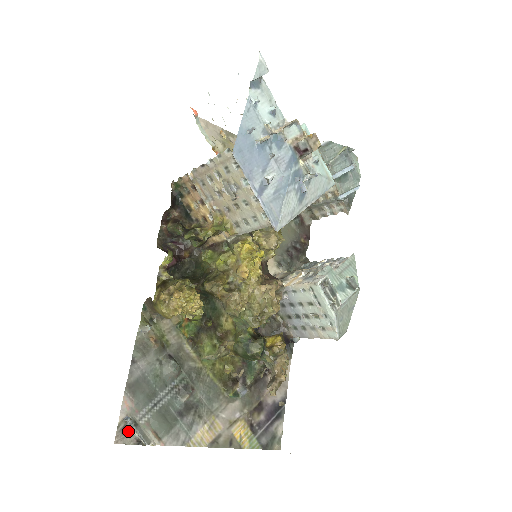
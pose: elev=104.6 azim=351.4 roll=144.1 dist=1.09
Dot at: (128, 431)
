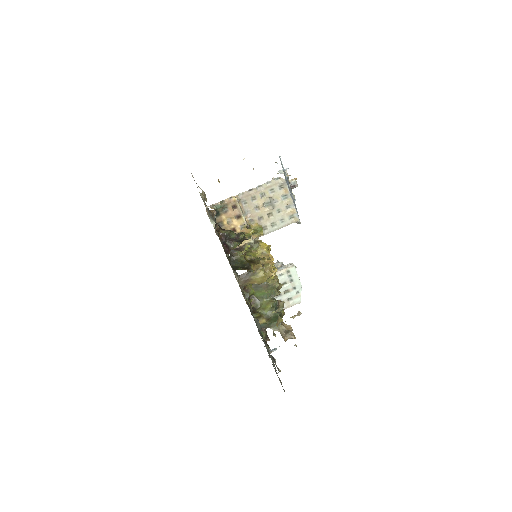
Dot at: (275, 360)
